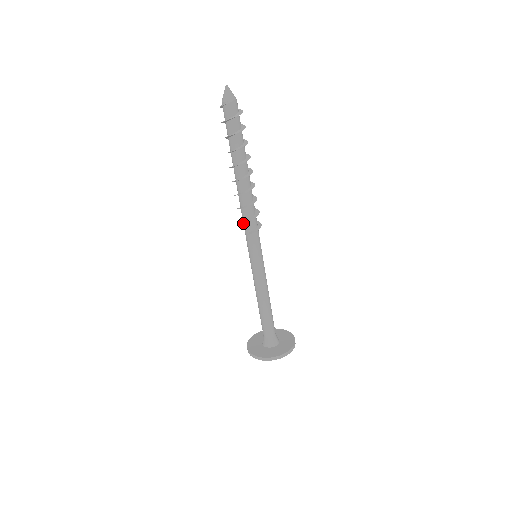
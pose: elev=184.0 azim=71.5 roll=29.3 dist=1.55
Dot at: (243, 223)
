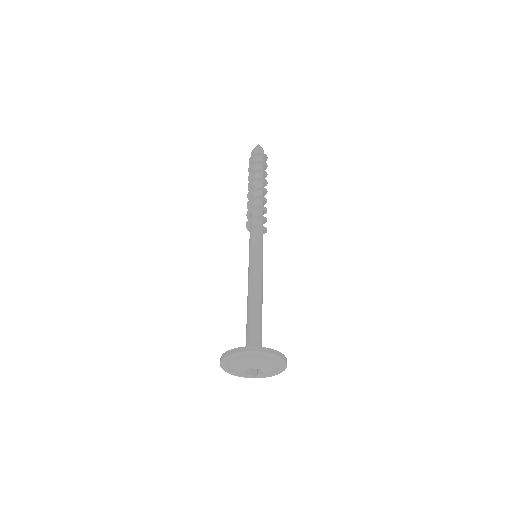
Dot at: (250, 225)
